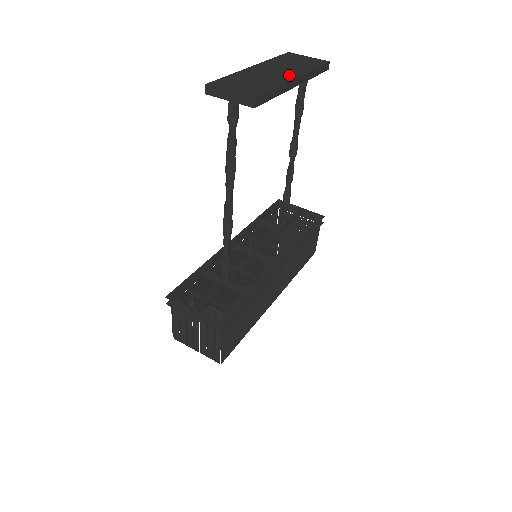
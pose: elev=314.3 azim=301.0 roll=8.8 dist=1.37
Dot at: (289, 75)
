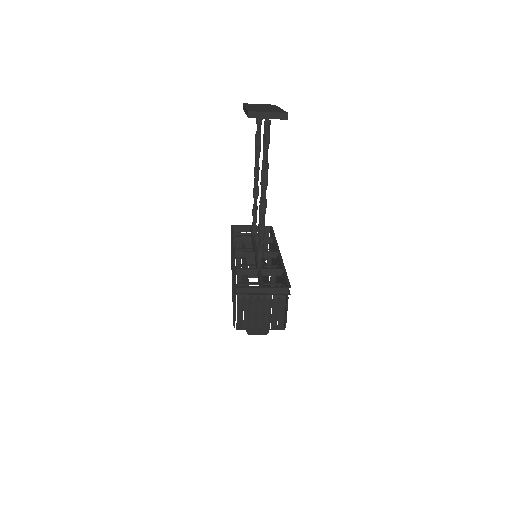
Dot at: (275, 108)
